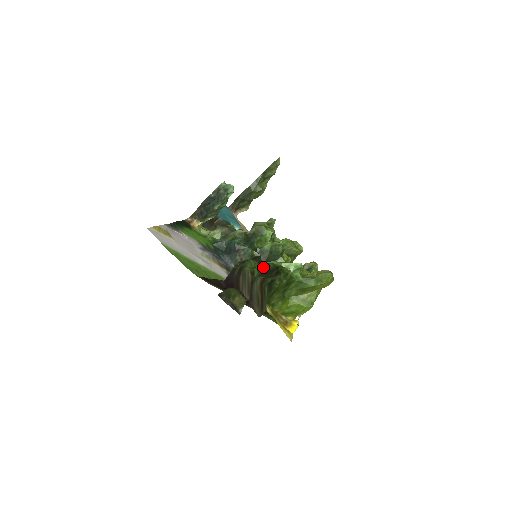
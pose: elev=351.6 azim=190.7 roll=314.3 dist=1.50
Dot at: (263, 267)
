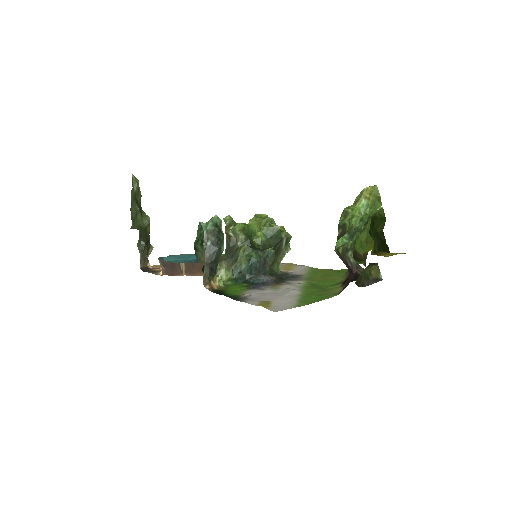
Dot at: (345, 234)
